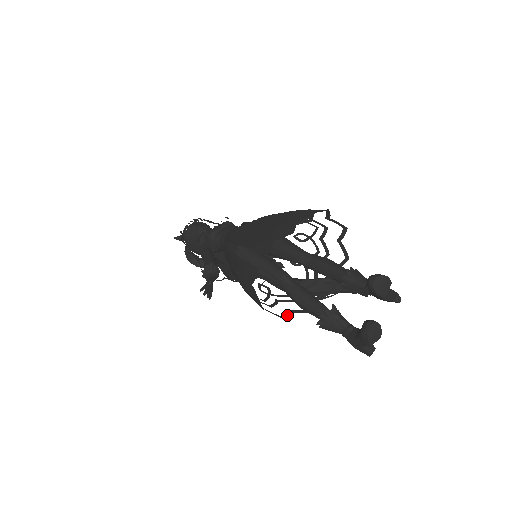
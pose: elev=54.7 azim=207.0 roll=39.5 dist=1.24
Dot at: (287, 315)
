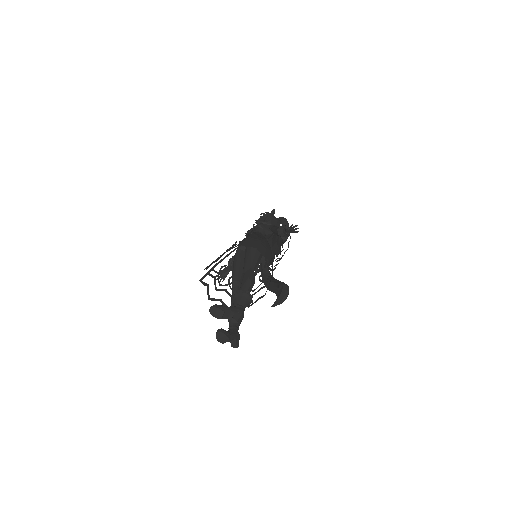
Dot at: occluded
